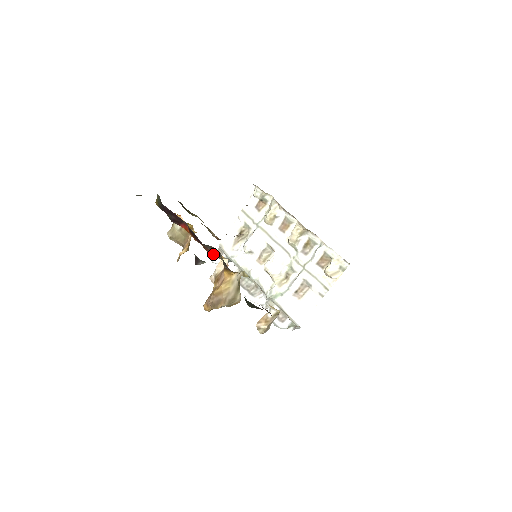
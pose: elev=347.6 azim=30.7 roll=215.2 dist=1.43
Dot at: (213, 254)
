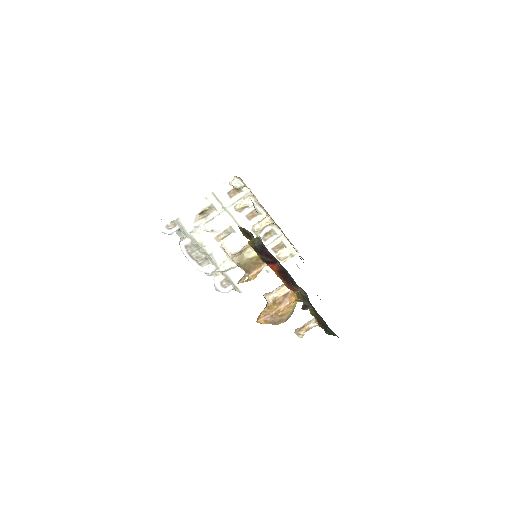
Dot at: (293, 290)
